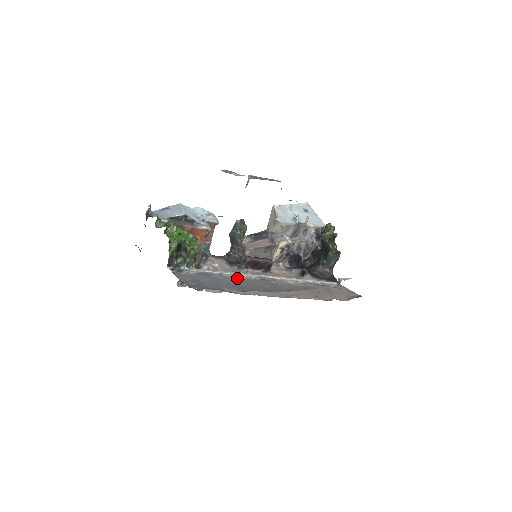
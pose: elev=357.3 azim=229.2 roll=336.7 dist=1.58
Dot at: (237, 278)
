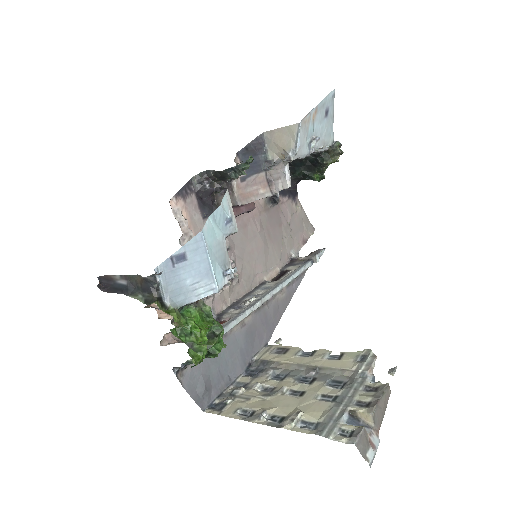
Dot at: (237, 329)
